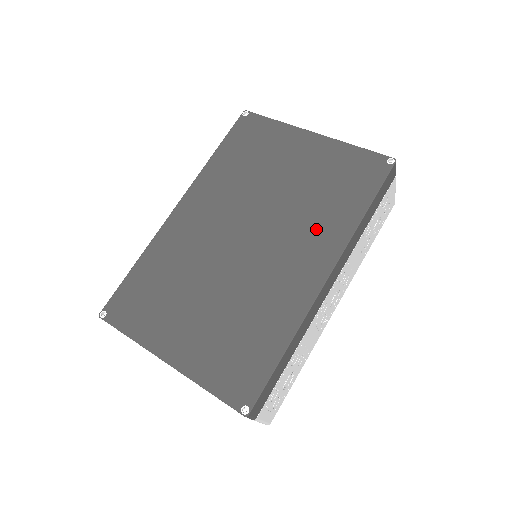
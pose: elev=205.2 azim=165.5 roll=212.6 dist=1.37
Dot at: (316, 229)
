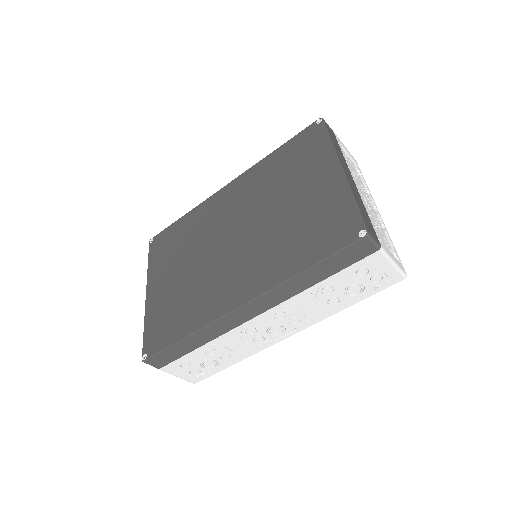
Dot at: (267, 261)
